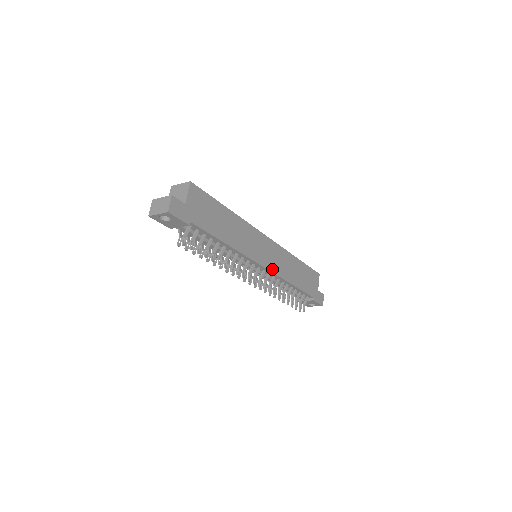
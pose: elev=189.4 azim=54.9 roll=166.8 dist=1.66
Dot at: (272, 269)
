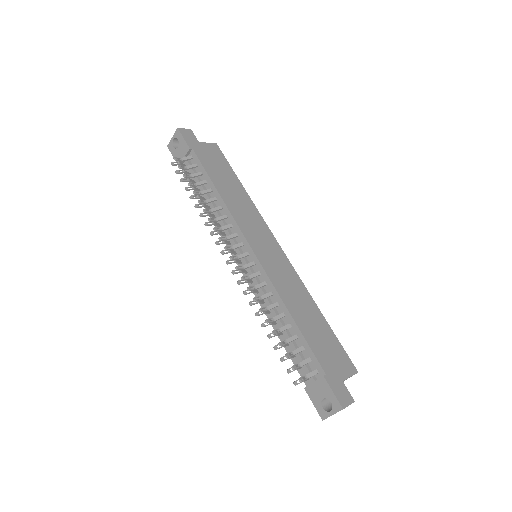
Dot at: (265, 266)
